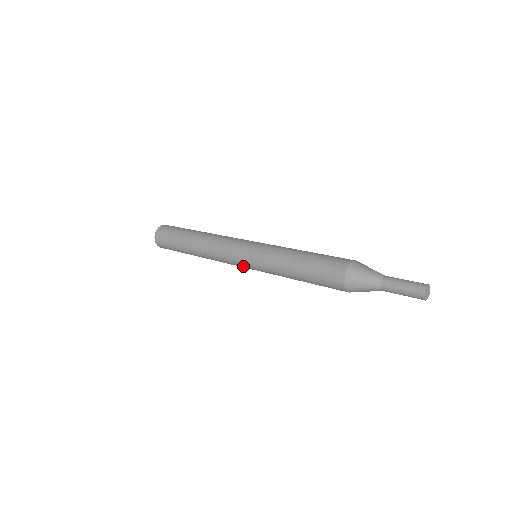
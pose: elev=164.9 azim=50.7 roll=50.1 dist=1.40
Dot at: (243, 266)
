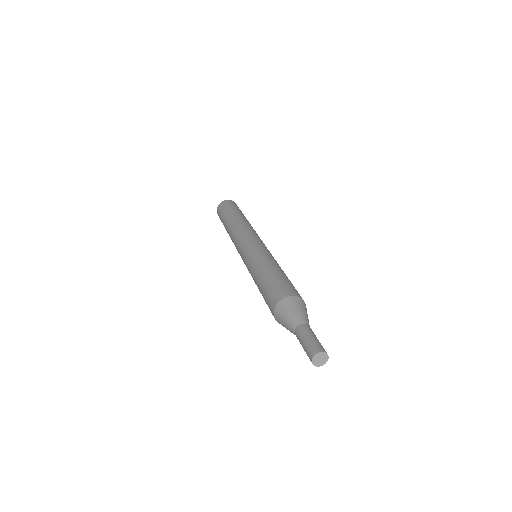
Dot at: occluded
